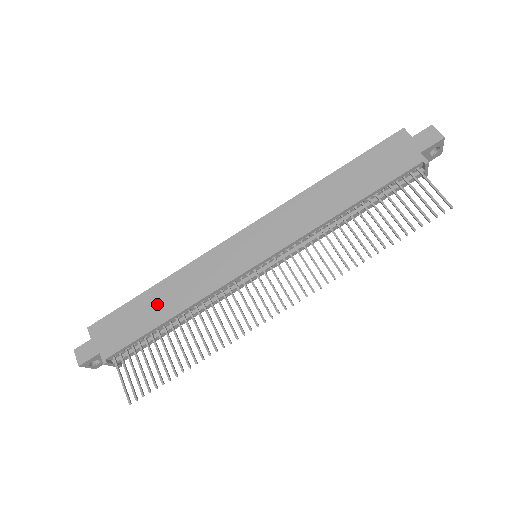
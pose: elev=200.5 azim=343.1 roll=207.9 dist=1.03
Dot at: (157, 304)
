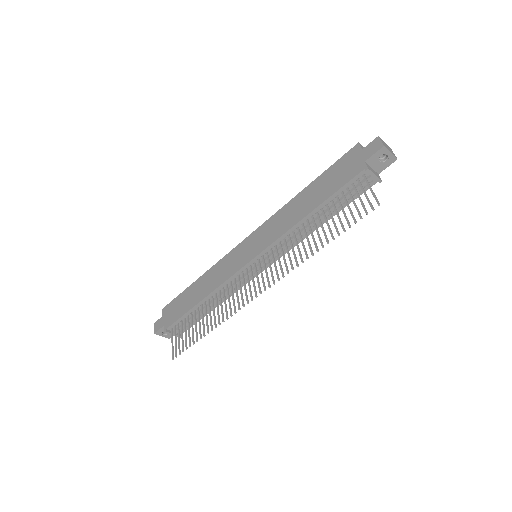
Dot at: (196, 292)
